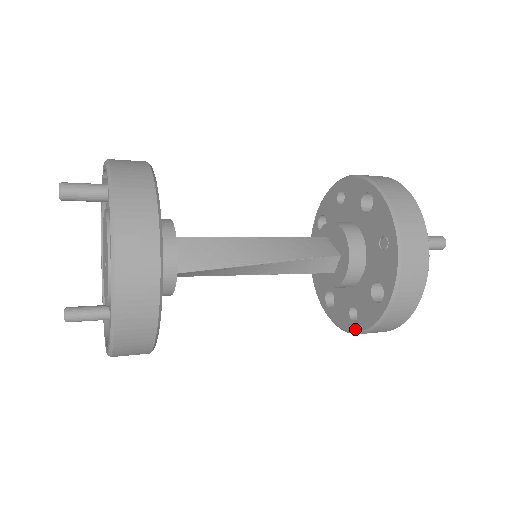
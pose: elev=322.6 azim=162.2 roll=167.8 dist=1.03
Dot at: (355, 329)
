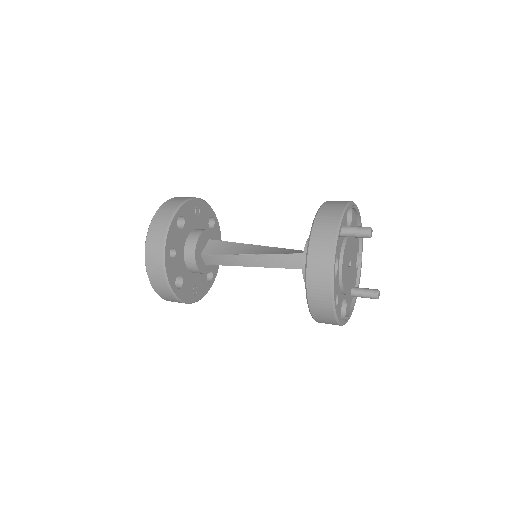
Dot at: occluded
